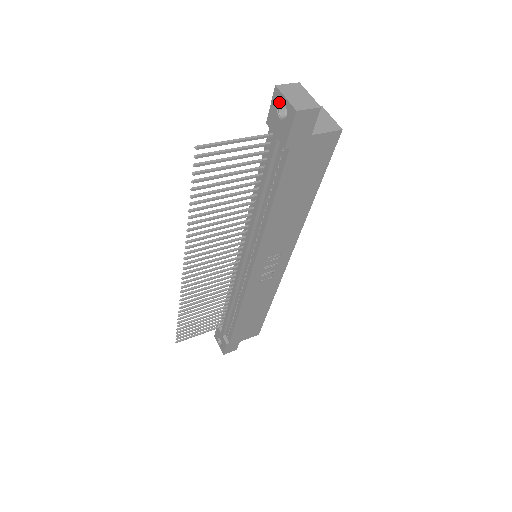
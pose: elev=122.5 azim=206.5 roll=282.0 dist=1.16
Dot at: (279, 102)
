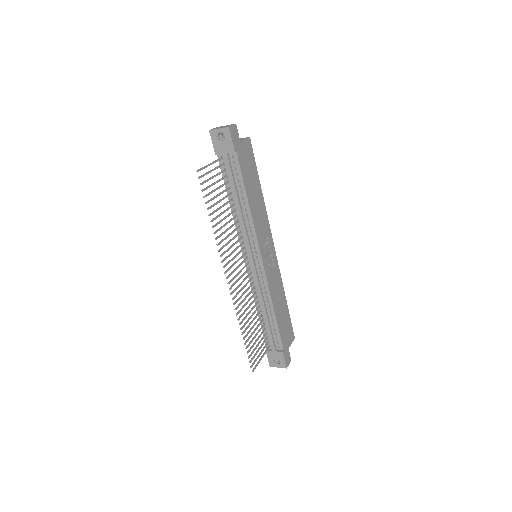
Dot at: (216, 135)
